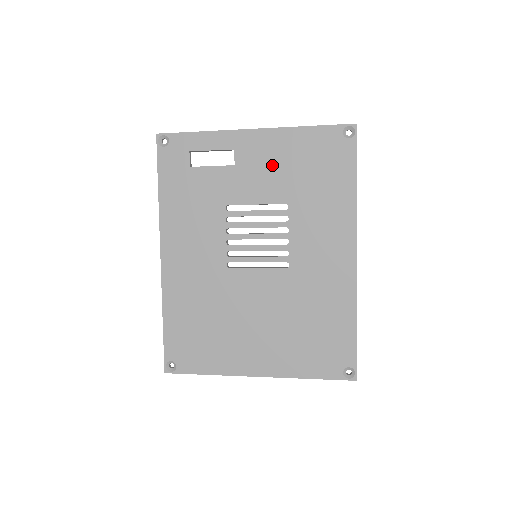
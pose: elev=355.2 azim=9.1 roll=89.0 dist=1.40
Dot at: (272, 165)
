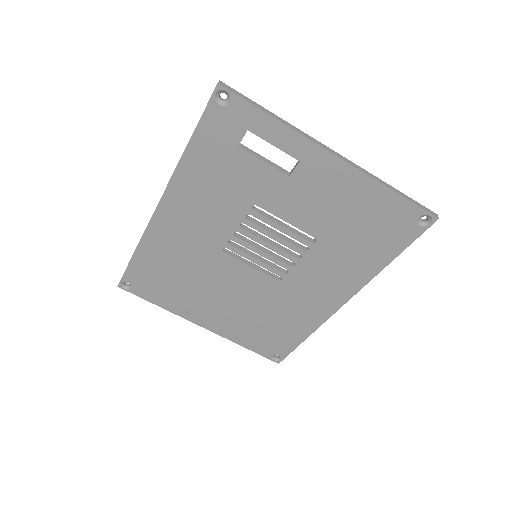
Dot at: (328, 200)
